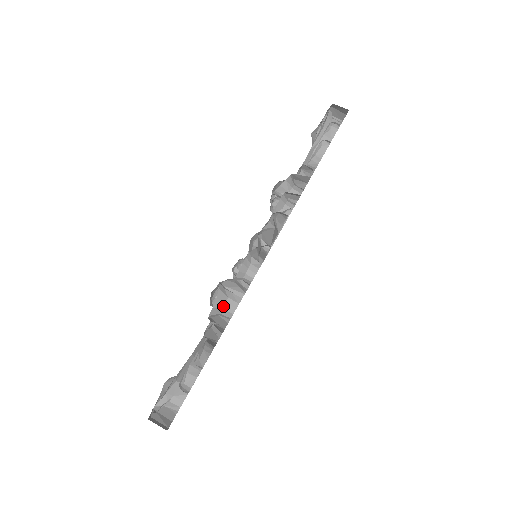
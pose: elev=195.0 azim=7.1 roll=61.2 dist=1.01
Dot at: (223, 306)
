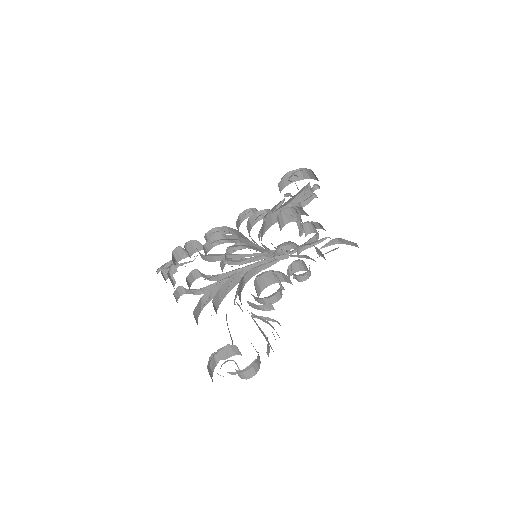
Dot at: (277, 292)
